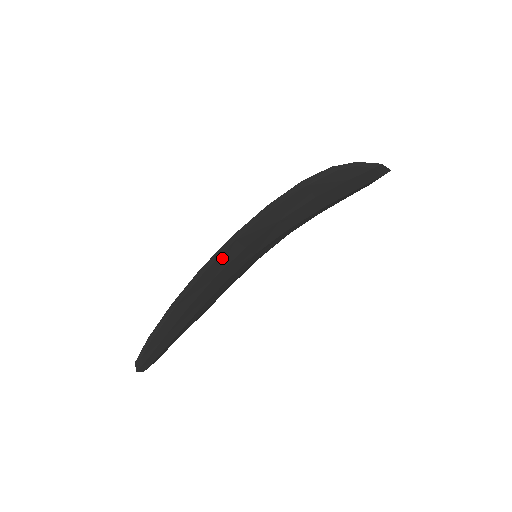
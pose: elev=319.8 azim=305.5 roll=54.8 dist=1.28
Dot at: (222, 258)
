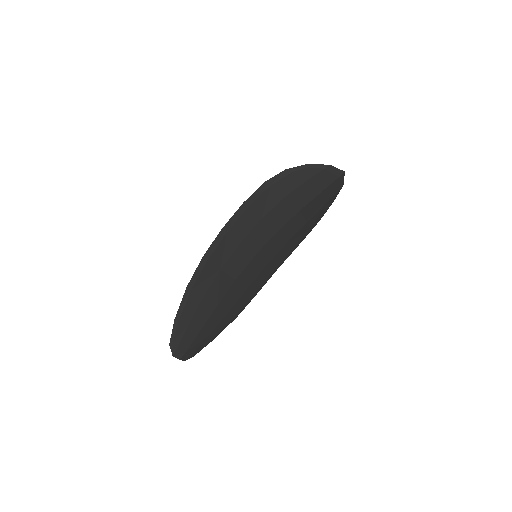
Dot at: (221, 249)
